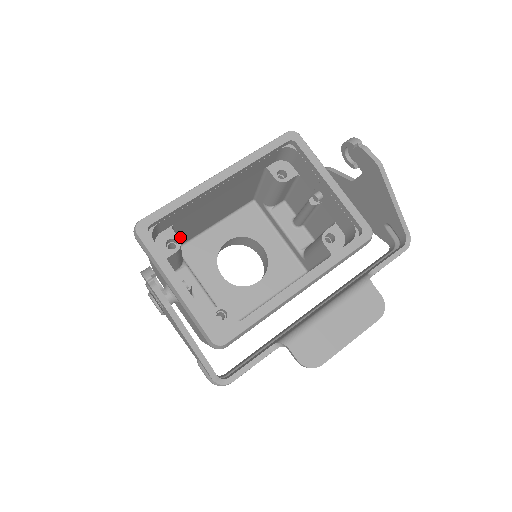
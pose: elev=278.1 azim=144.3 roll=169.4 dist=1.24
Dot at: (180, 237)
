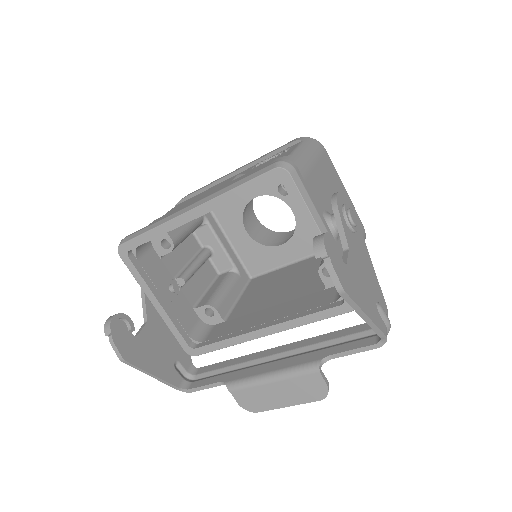
Dot at: occluded
